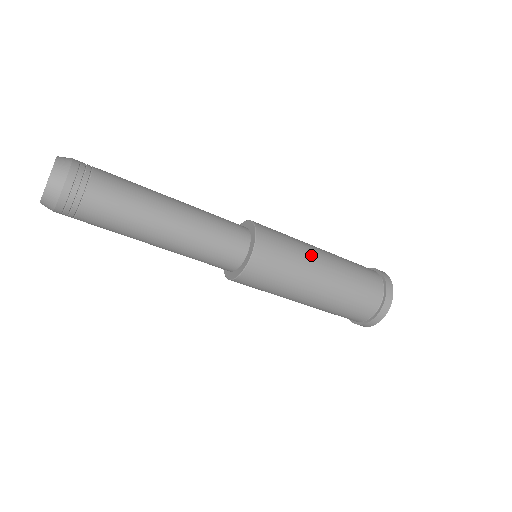
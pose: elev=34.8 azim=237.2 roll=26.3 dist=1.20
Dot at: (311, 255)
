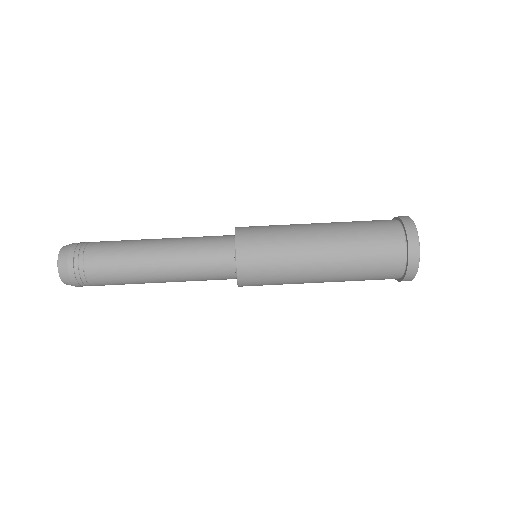
Dot at: occluded
